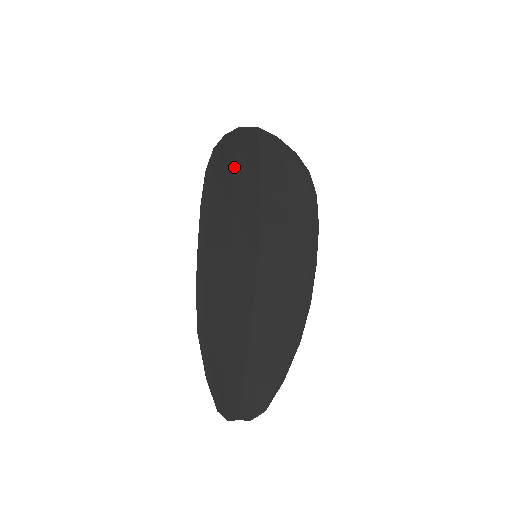
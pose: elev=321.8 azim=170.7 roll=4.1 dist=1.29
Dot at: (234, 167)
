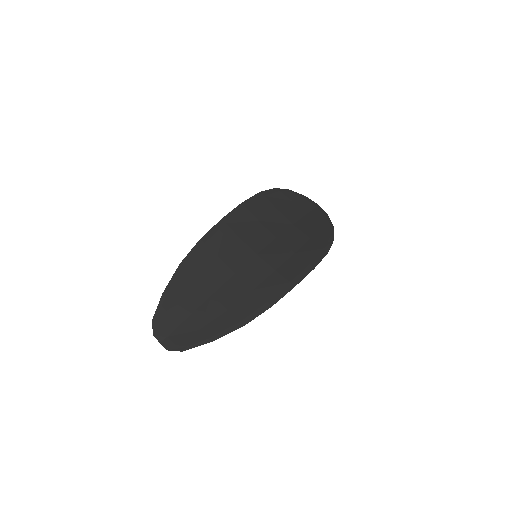
Dot at: (282, 206)
